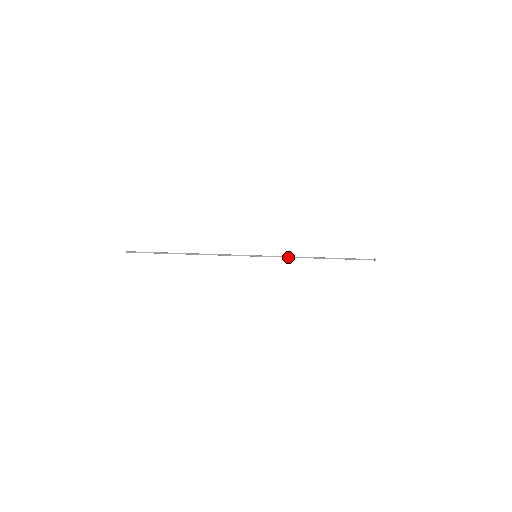
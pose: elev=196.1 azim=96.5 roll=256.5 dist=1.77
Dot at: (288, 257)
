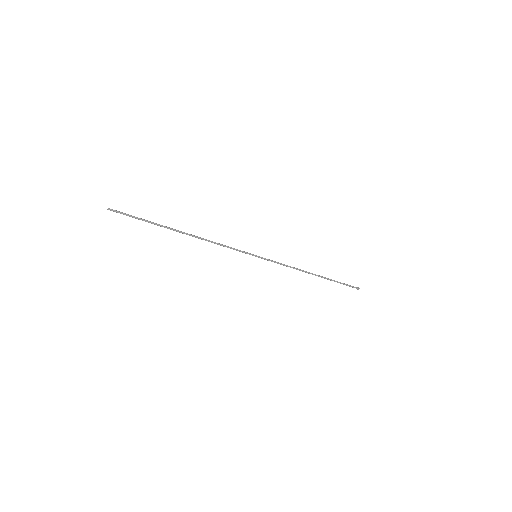
Dot at: (286, 266)
